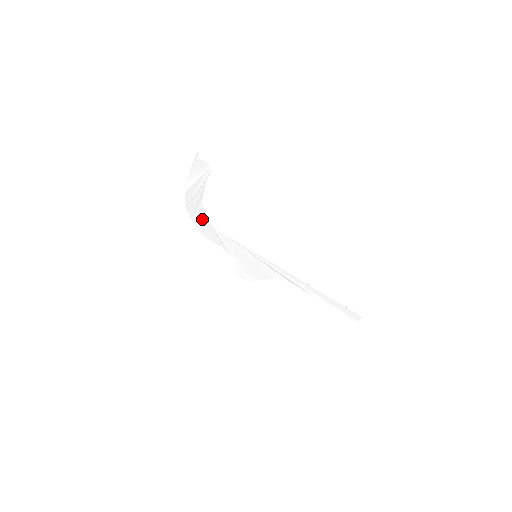
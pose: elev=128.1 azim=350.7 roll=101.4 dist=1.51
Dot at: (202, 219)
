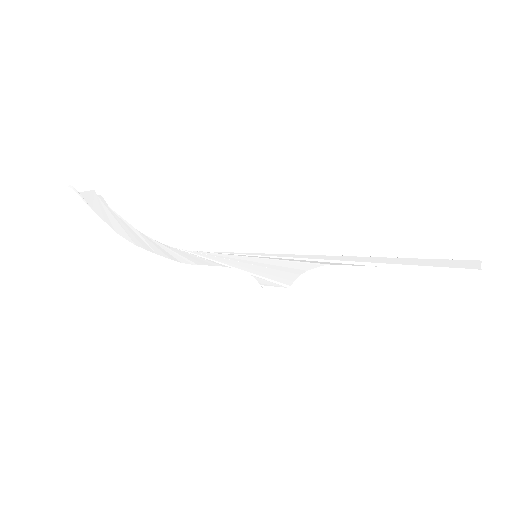
Dot at: (164, 248)
